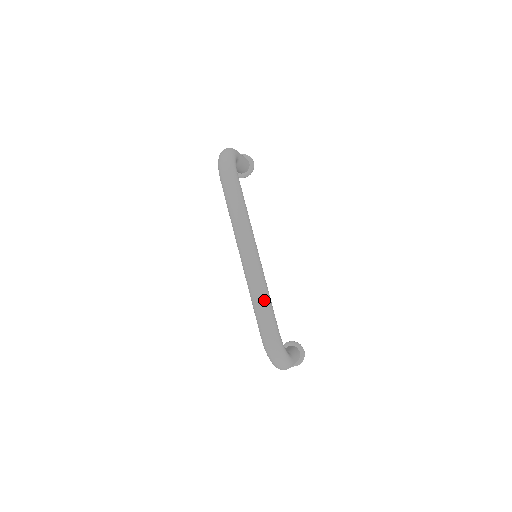
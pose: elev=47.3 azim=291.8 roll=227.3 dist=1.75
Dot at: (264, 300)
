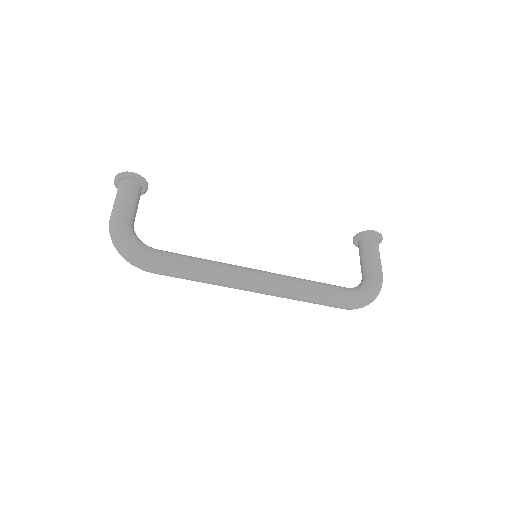
Dot at: (311, 297)
